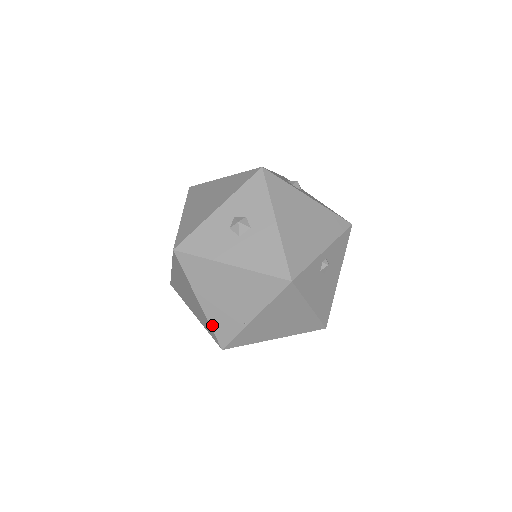
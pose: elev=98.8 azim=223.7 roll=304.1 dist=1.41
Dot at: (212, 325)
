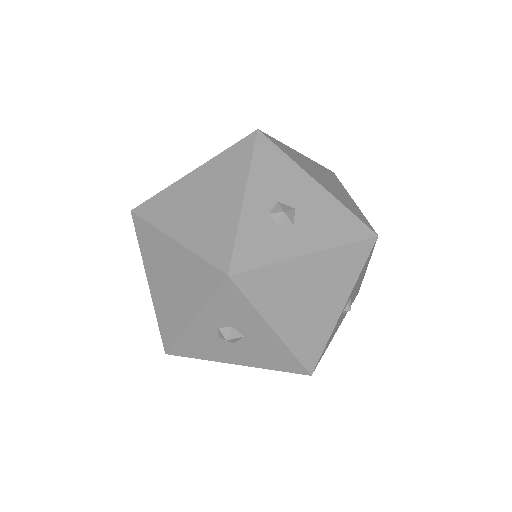
Dot at: occluded
